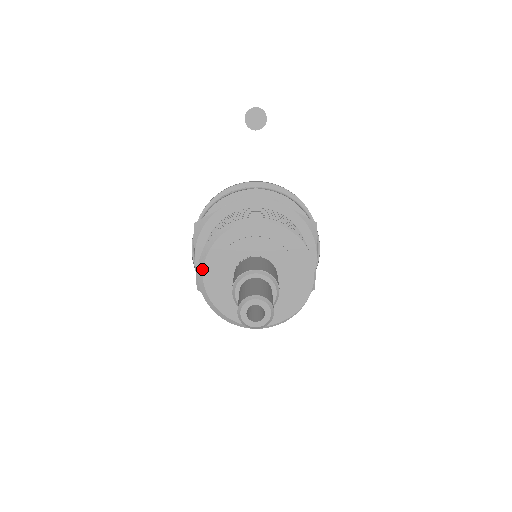
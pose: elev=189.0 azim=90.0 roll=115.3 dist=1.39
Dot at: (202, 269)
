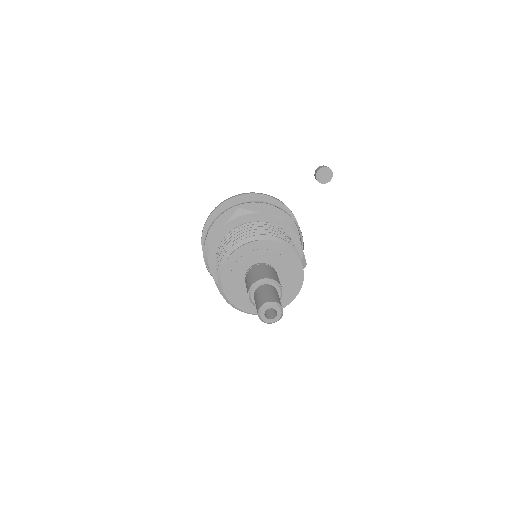
Dot at: (234, 250)
